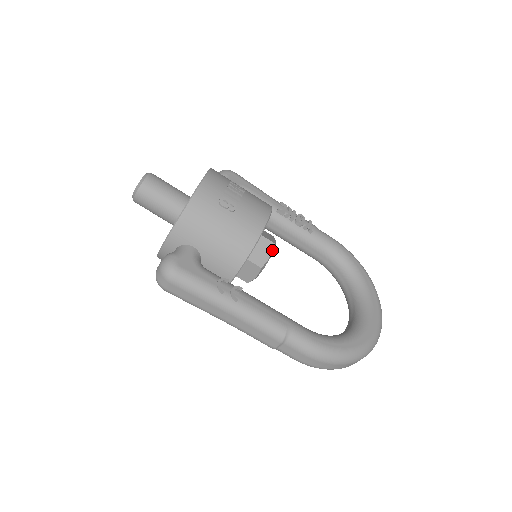
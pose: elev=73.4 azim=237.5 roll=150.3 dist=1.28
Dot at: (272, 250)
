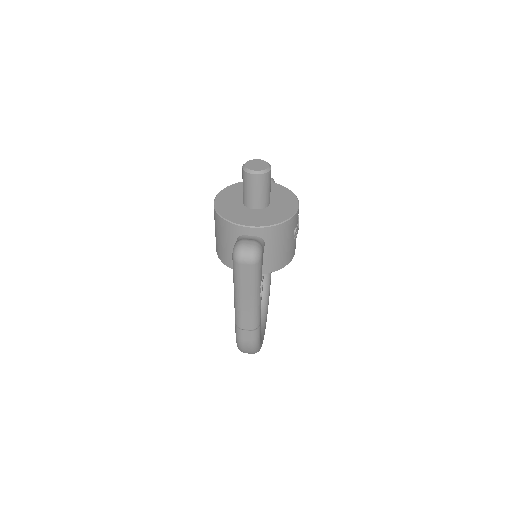
Dot at: occluded
